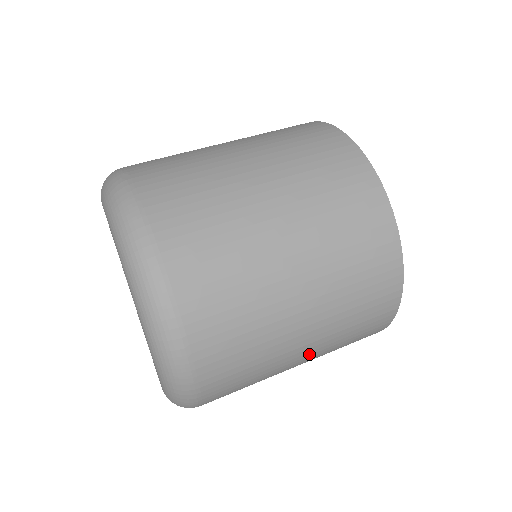
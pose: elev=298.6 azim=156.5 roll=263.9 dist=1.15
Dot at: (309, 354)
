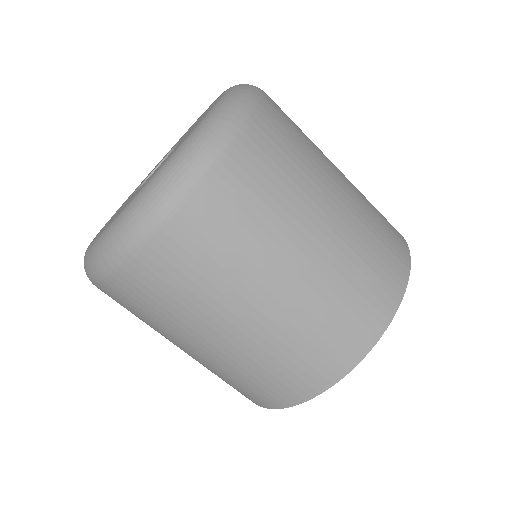
Dot at: (214, 350)
